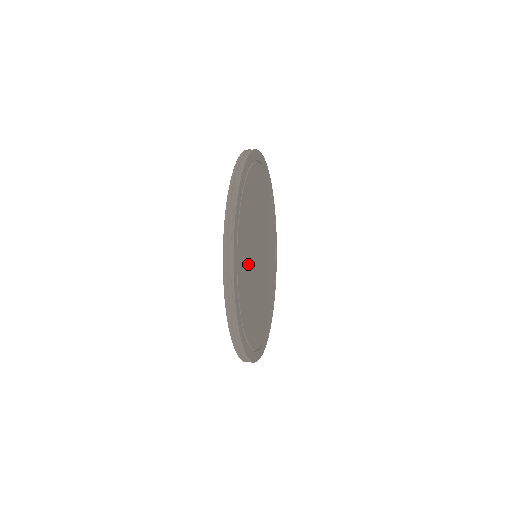
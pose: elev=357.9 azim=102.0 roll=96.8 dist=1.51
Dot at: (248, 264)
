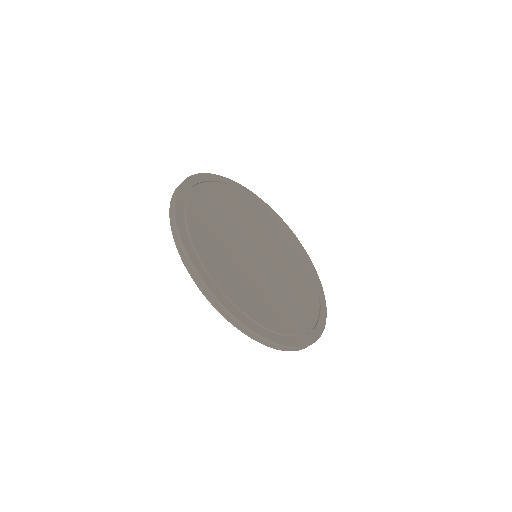
Dot at: (230, 260)
